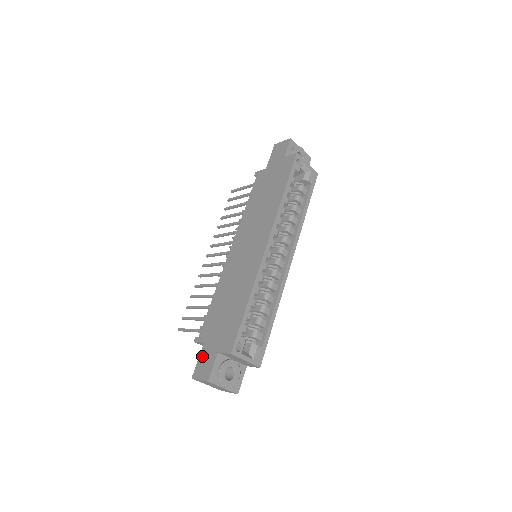
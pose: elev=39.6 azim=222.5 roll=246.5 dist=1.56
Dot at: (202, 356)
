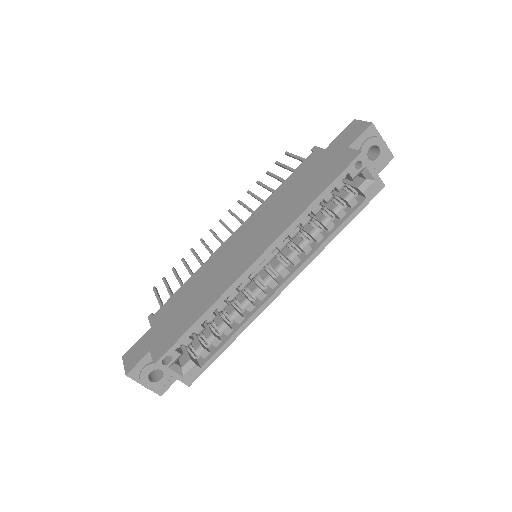
Dot at: (140, 341)
